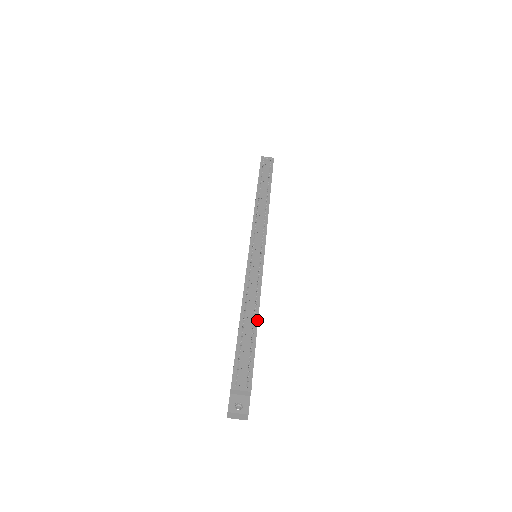
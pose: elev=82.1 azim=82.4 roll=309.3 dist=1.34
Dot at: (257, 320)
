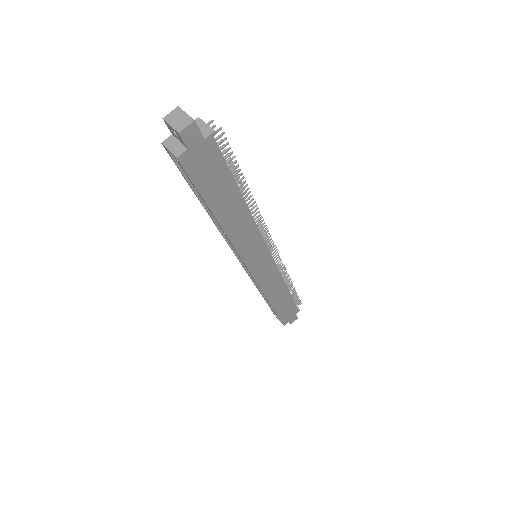
Dot at: occluded
